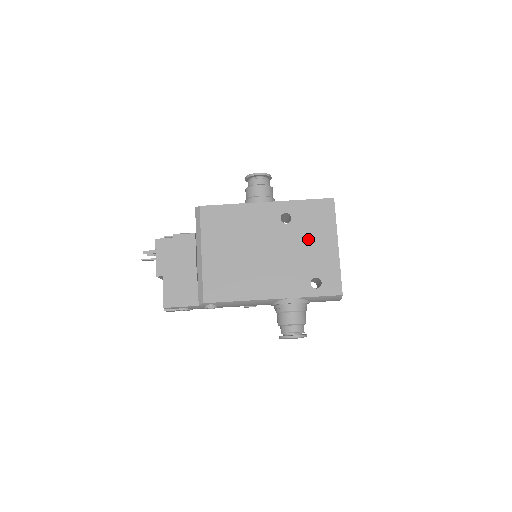
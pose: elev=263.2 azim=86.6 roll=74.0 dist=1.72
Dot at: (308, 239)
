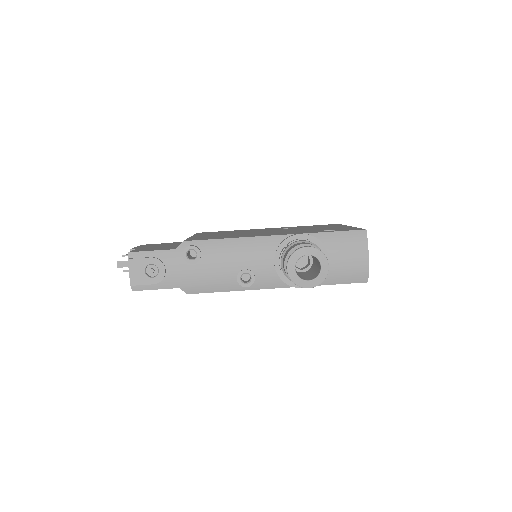
Dot at: occluded
